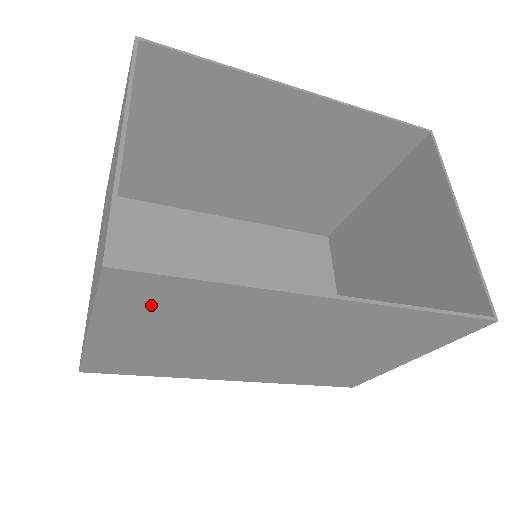
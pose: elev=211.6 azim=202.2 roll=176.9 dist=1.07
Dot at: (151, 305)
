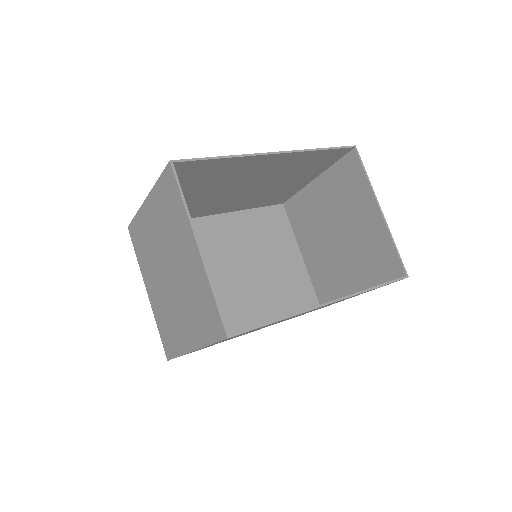
Dot at: occluded
